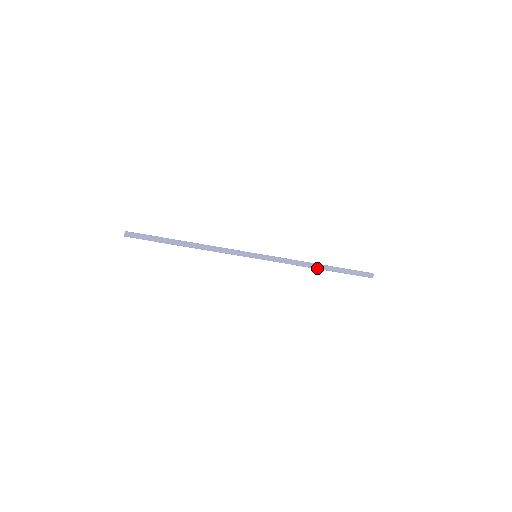
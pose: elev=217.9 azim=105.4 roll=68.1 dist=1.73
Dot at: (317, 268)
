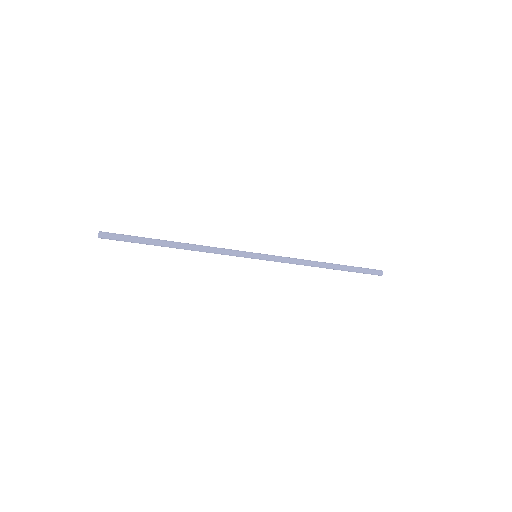
Dot at: (324, 267)
